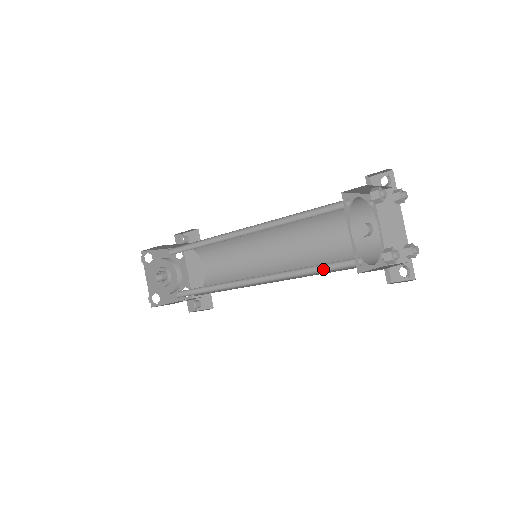
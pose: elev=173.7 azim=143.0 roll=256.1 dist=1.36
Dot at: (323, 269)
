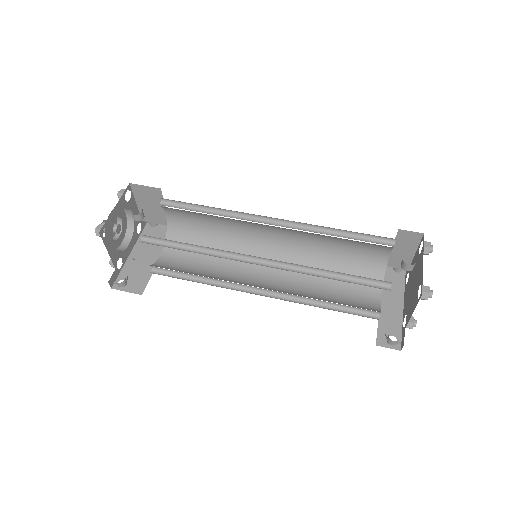
Dot at: (347, 281)
